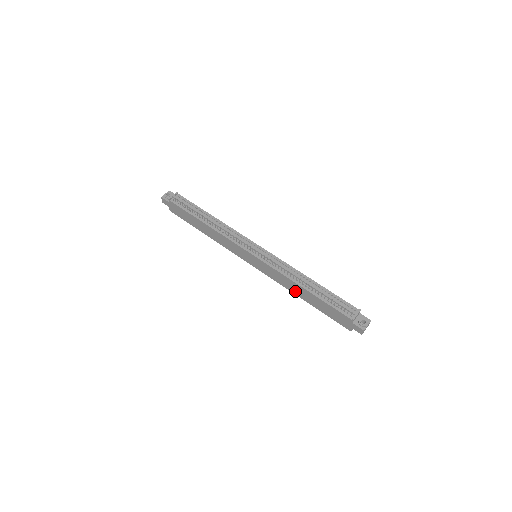
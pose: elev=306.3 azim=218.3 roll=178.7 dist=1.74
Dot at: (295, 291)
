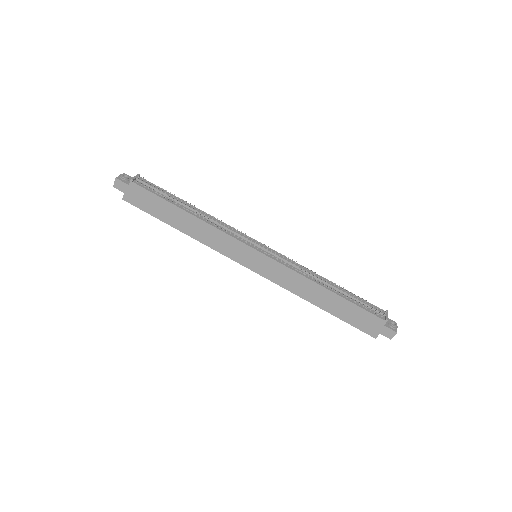
Dot at: (309, 296)
